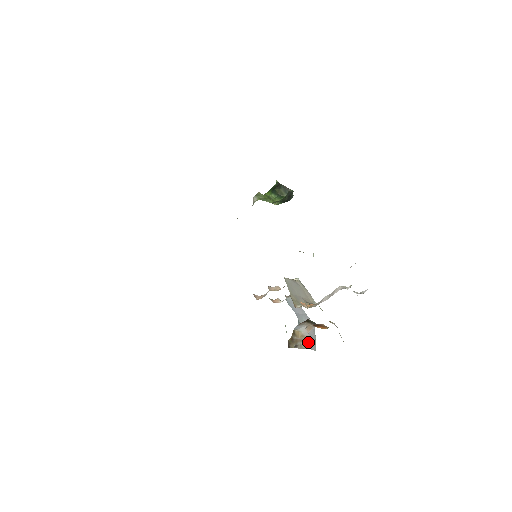
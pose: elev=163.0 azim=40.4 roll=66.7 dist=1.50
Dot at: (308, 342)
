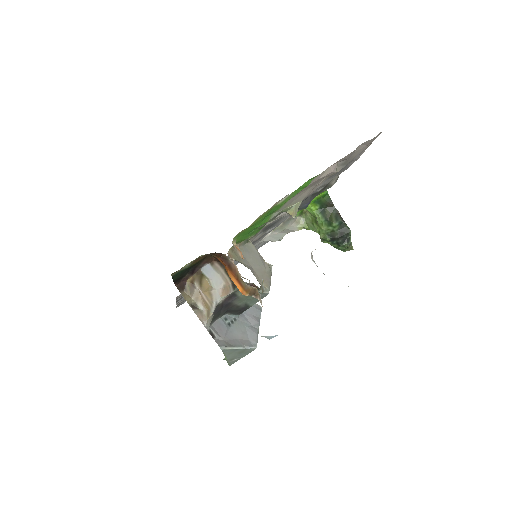
Dot at: (221, 335)
